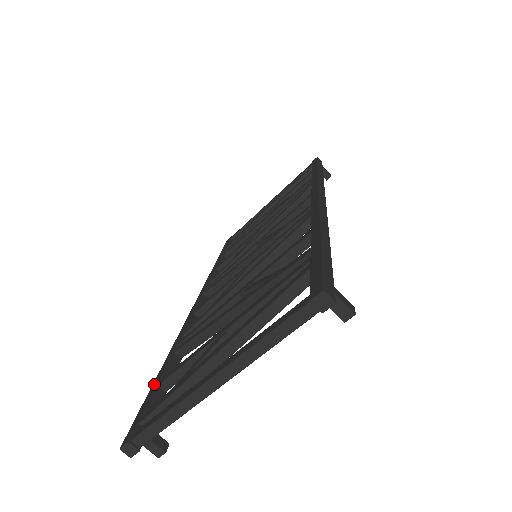
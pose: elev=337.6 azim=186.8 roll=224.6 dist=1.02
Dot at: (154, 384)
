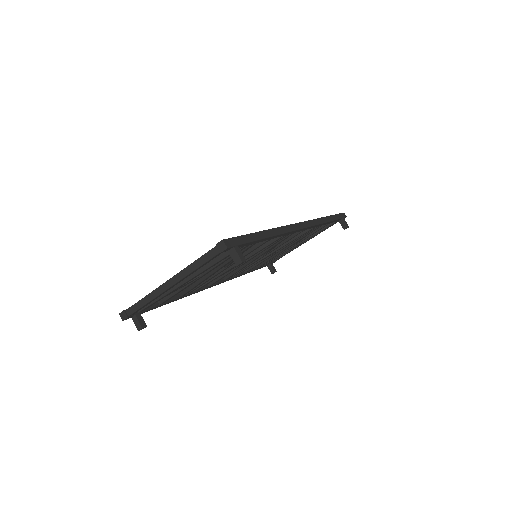
Dot at: occluded
